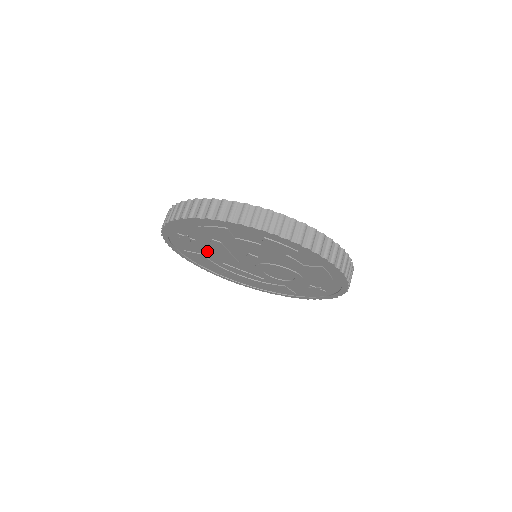
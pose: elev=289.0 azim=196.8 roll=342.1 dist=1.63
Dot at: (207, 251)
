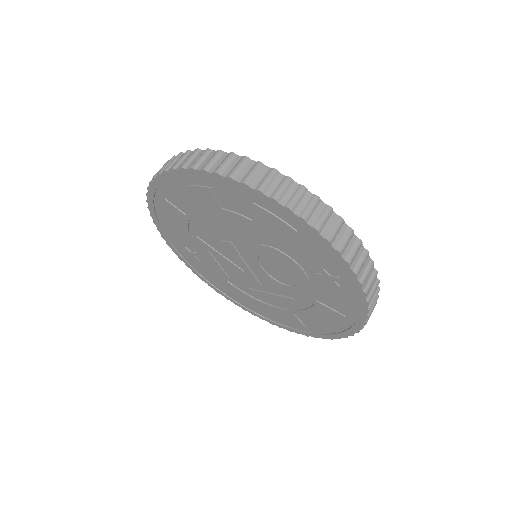
Dot at: (218, 269)
